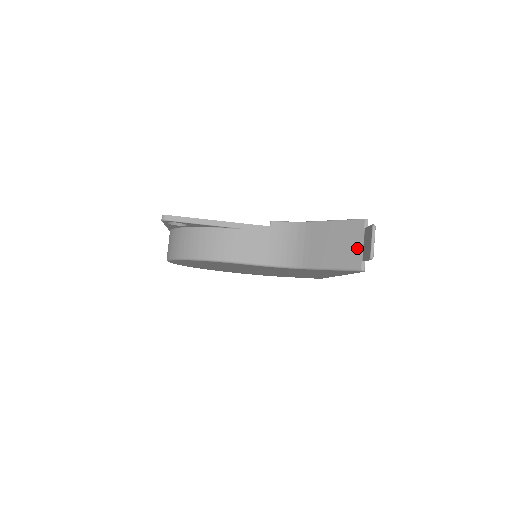
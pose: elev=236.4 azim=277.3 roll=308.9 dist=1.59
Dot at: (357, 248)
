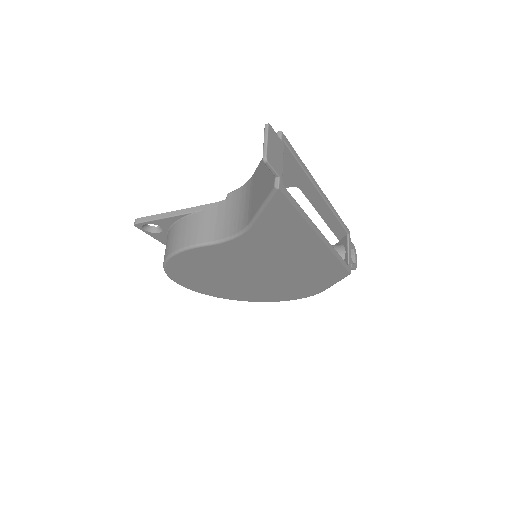
Dot at: occluded
